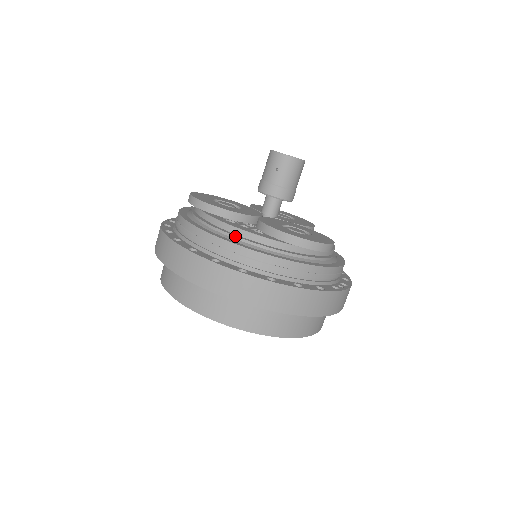
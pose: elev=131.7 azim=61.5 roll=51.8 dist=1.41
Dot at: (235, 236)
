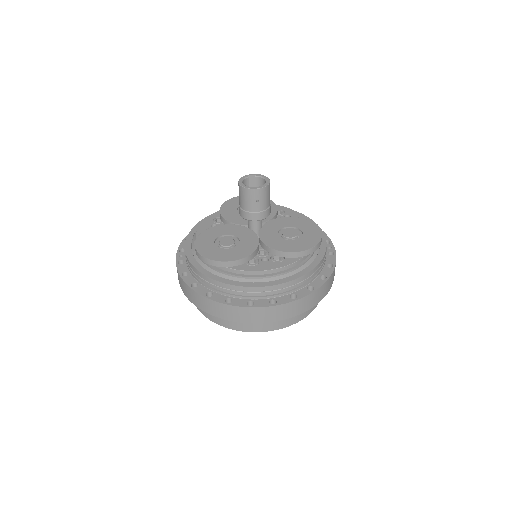
Dot at: (271, 276)
